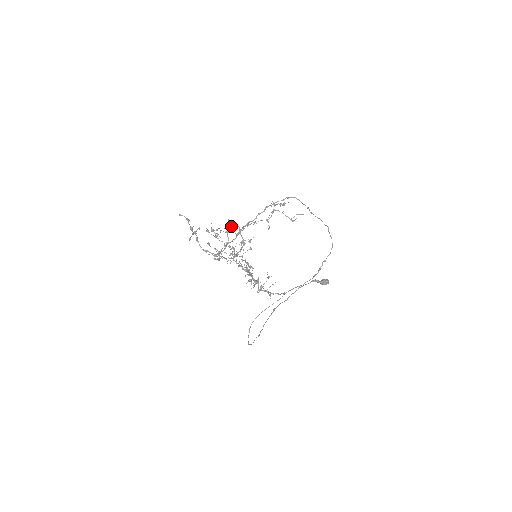
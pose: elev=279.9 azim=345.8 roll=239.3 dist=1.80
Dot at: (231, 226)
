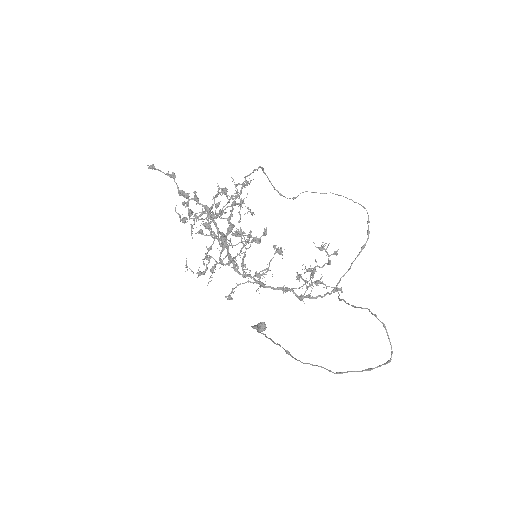
Dot at: (212, 207)
